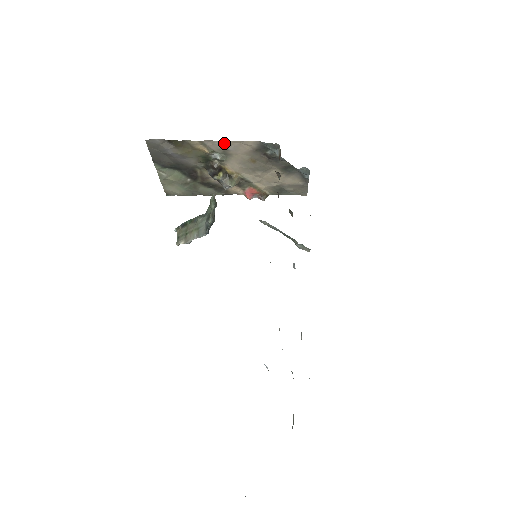
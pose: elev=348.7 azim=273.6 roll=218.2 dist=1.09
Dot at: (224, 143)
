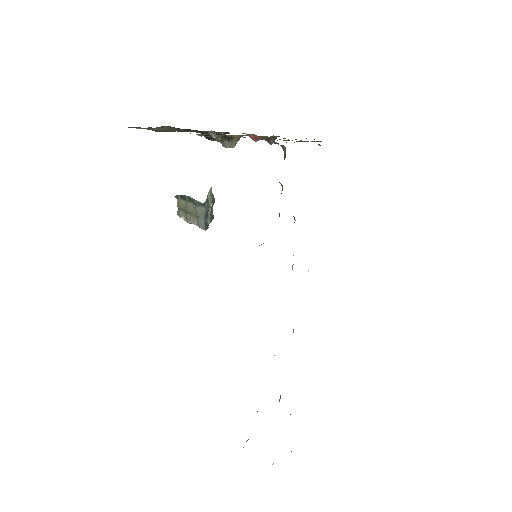
Dot at: occluded
